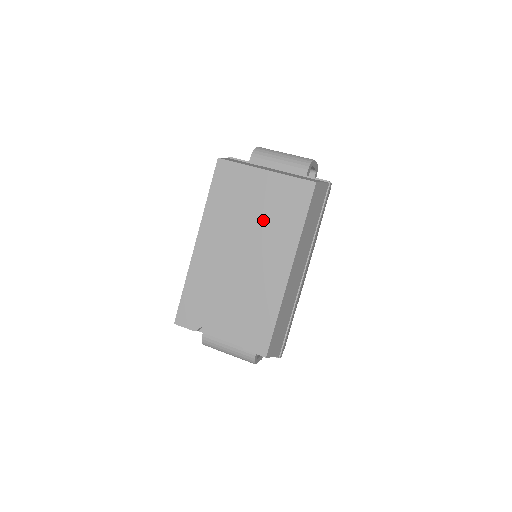
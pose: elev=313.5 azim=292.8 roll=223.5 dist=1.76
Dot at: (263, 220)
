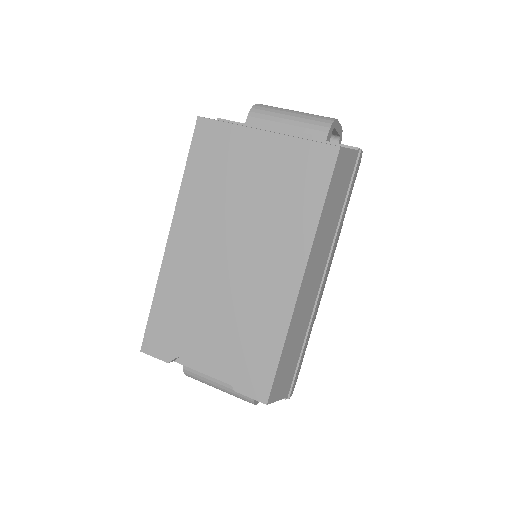
Dot at: (262, 205)
